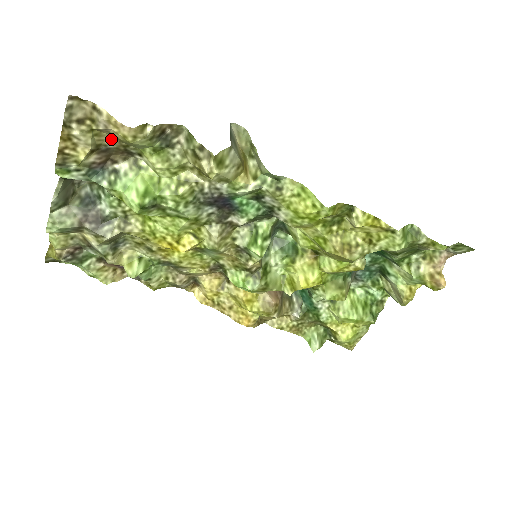
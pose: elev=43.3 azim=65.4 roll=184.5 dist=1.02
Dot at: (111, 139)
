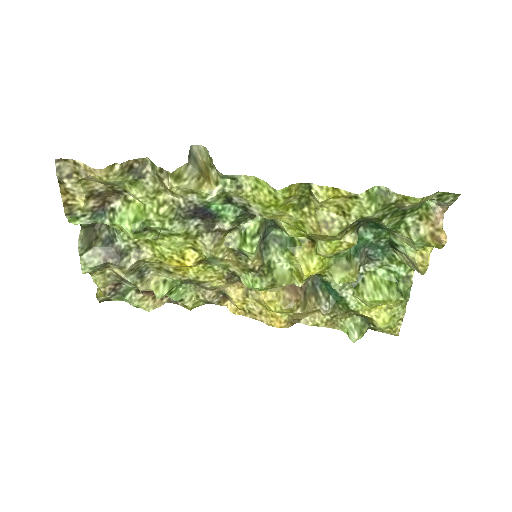
Dot at: (98, 184)
